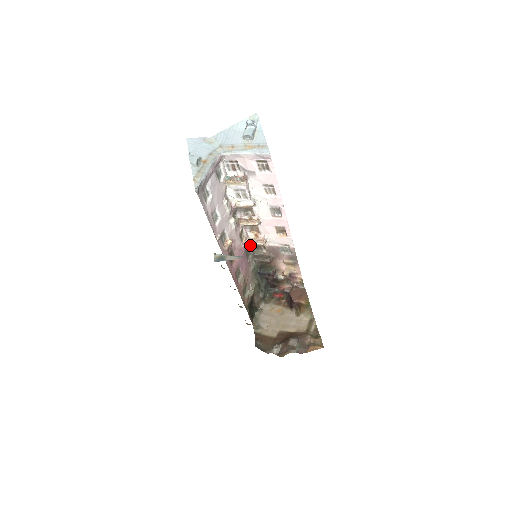
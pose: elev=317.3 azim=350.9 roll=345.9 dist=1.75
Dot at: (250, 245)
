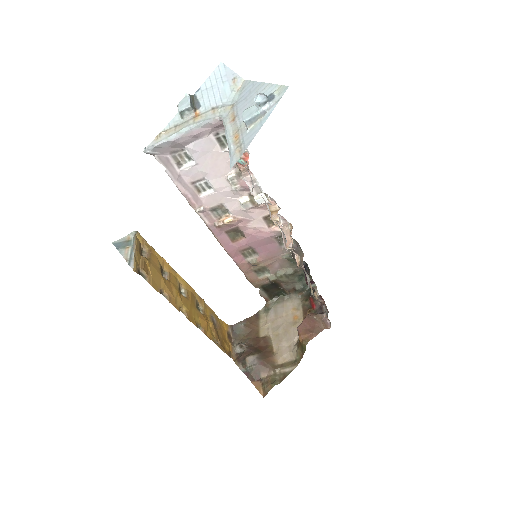
Dot at: occluded
